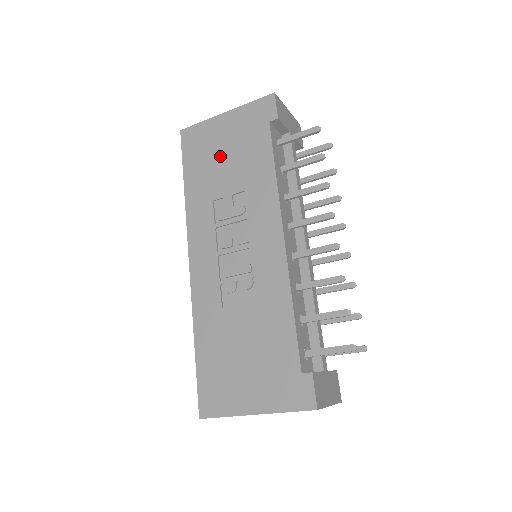
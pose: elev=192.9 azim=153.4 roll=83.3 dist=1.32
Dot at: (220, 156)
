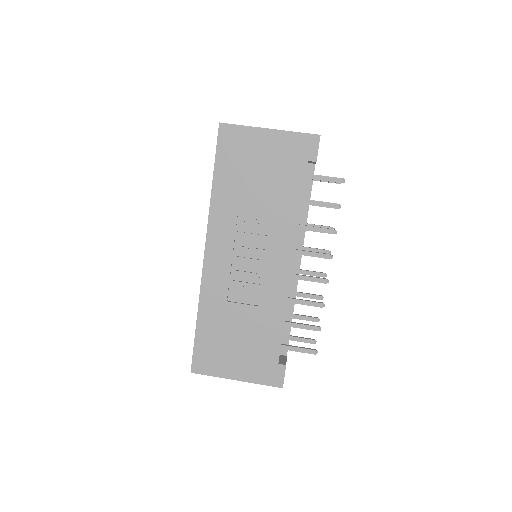
Dot at: (255, 170)
